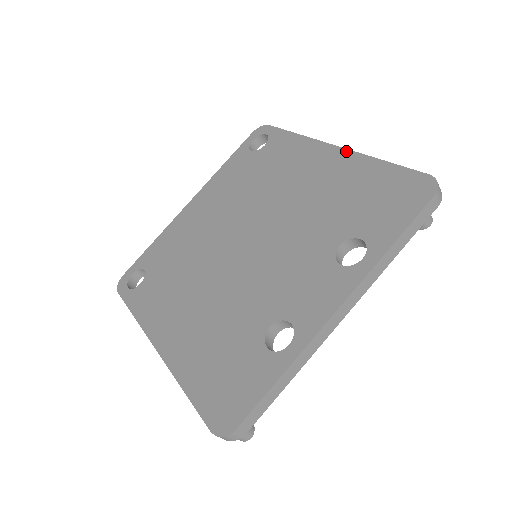
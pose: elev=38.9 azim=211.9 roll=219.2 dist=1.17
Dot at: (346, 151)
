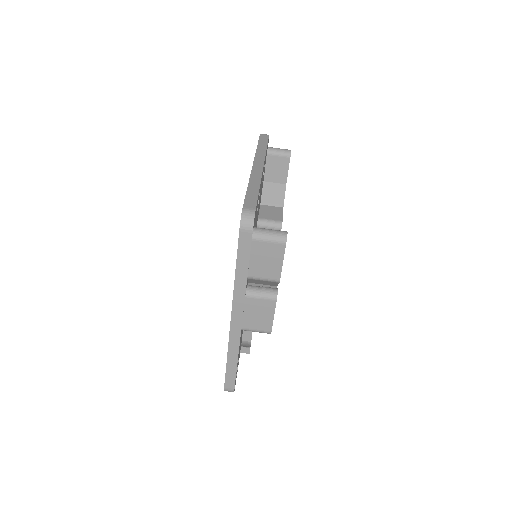
Dot at: occluded
